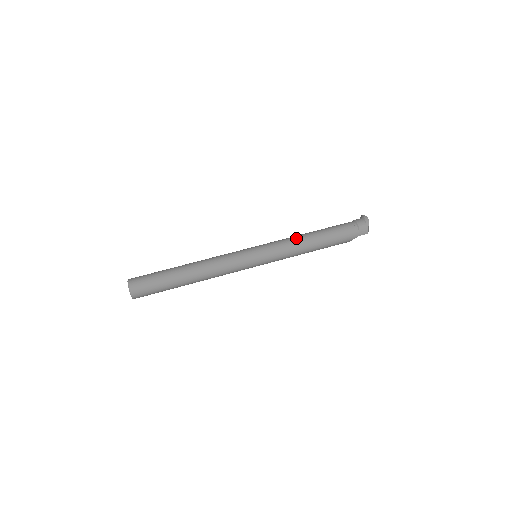
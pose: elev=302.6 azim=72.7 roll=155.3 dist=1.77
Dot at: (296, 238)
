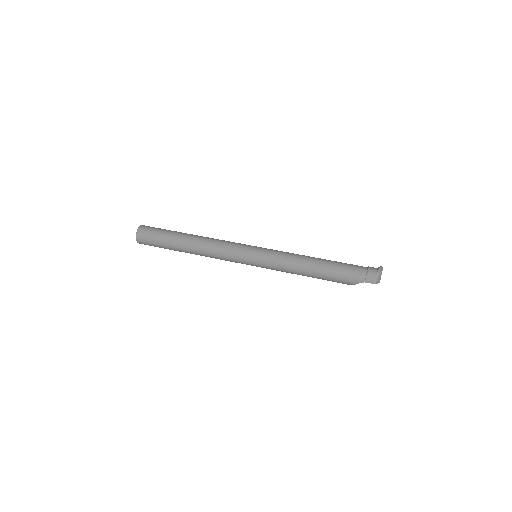
Dot at: (300, 255)
